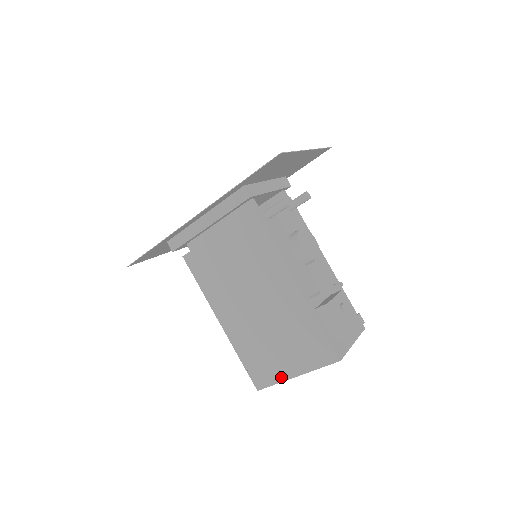
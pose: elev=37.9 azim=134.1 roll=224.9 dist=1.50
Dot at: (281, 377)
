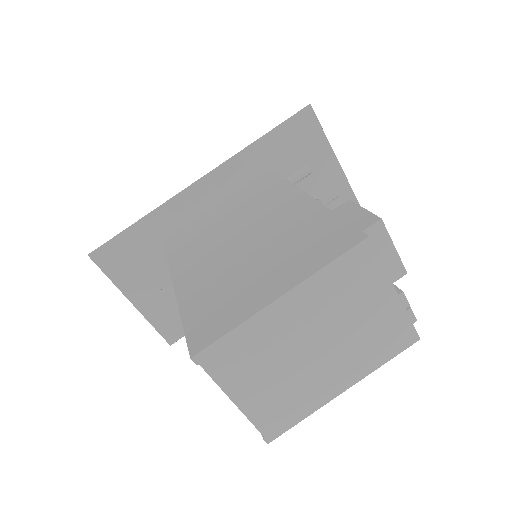
Dot at: (249, 311)
